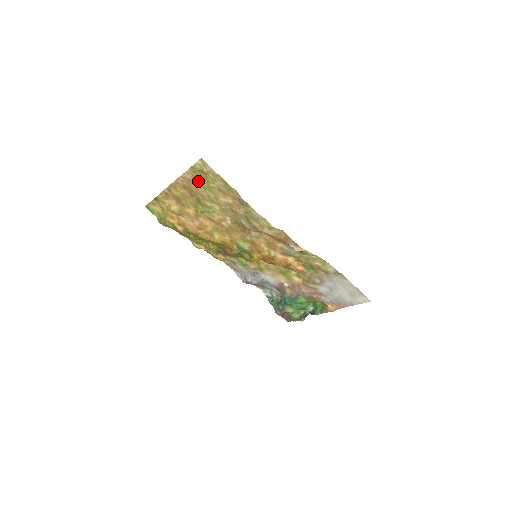
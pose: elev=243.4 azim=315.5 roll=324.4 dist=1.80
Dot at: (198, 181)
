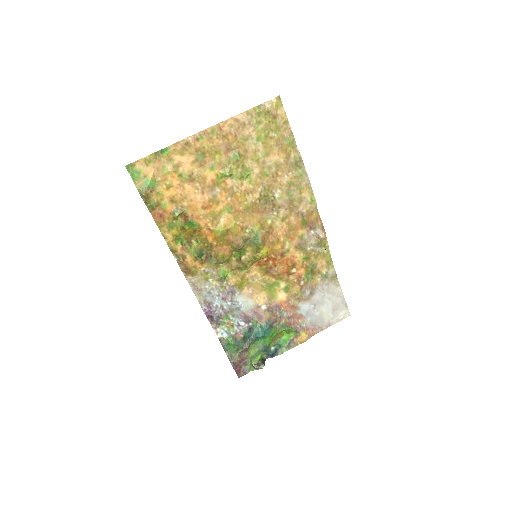
Dot at: (257, 126)
